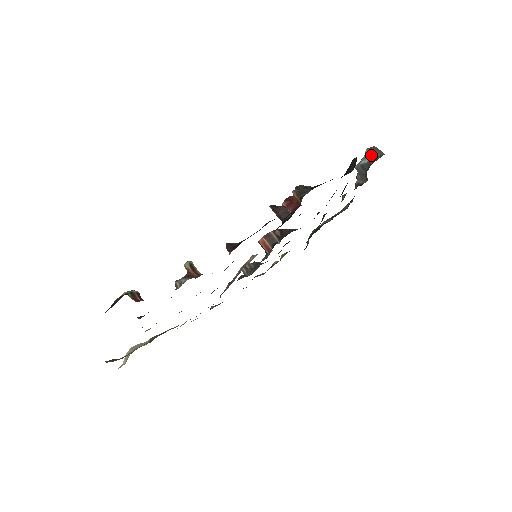
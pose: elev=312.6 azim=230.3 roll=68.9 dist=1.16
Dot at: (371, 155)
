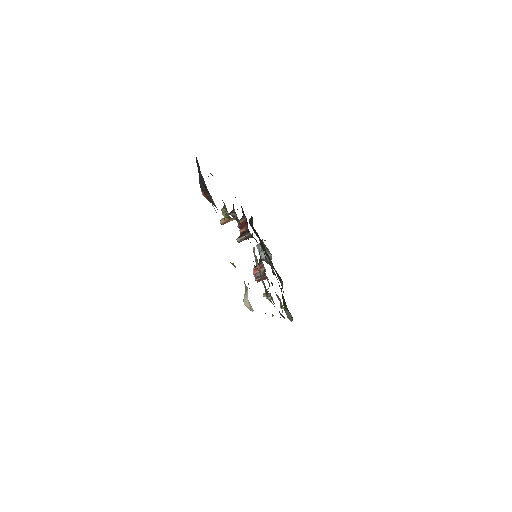
Dot at: (259, 244)
